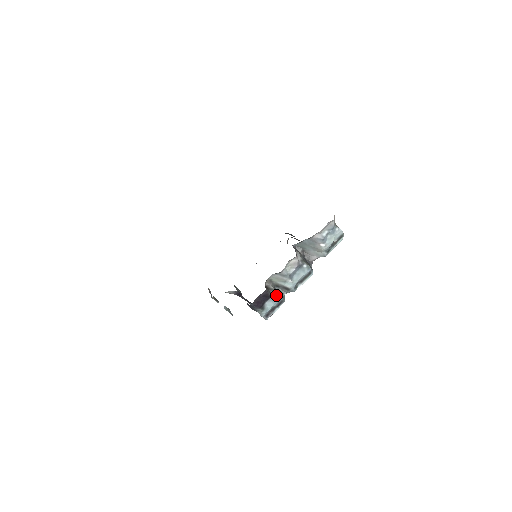
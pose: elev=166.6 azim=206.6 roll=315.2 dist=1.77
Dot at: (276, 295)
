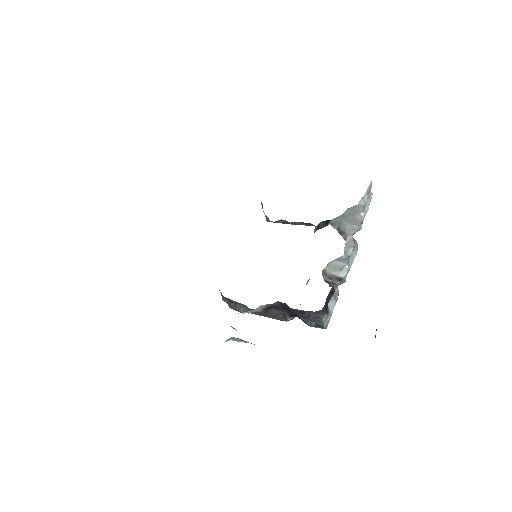
Dot at: (336, 290)
